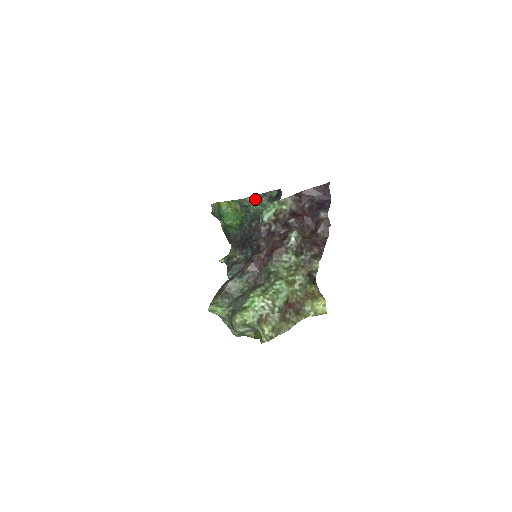
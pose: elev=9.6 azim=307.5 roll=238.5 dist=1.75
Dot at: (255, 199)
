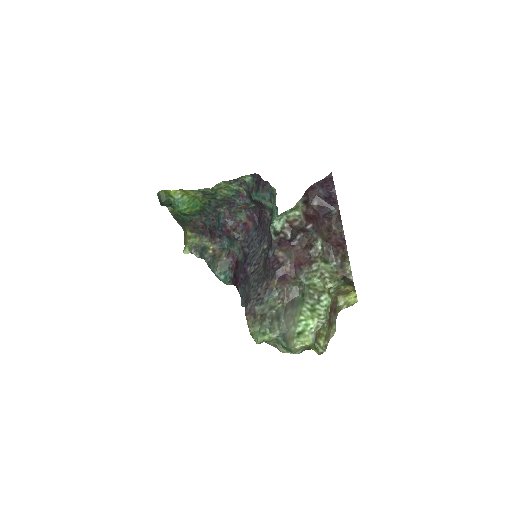
Dot at: (222, 185)
